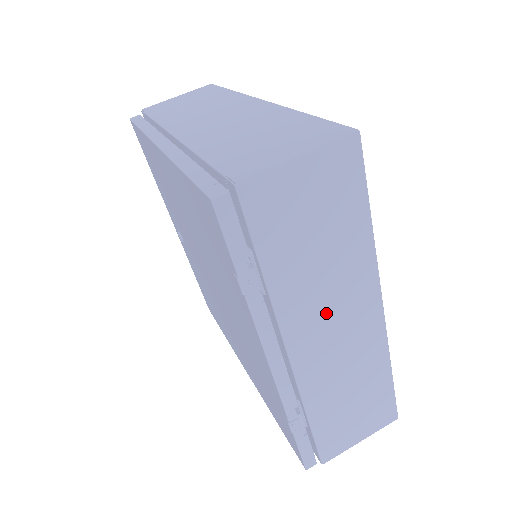
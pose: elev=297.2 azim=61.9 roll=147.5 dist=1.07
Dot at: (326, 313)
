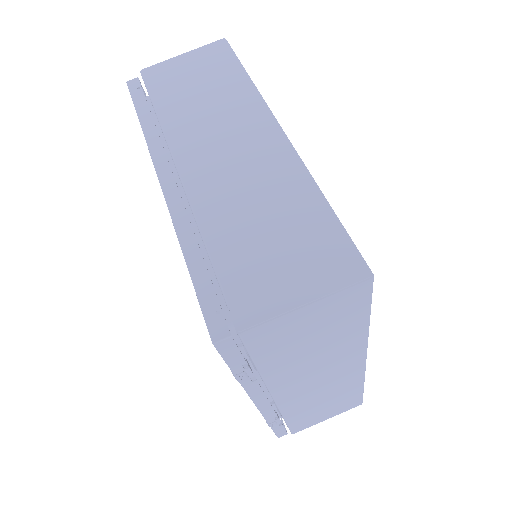
Dot at: (312, 375)
